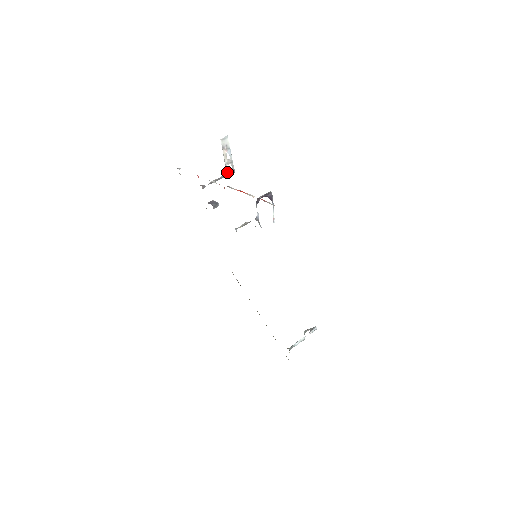
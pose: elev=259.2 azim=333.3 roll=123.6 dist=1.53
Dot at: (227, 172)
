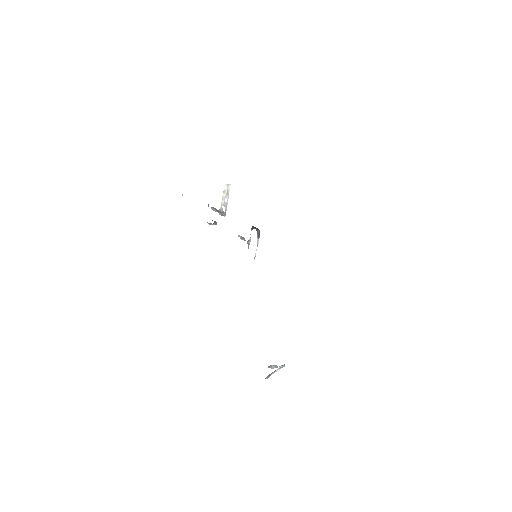
Dot at: (222, 210)
